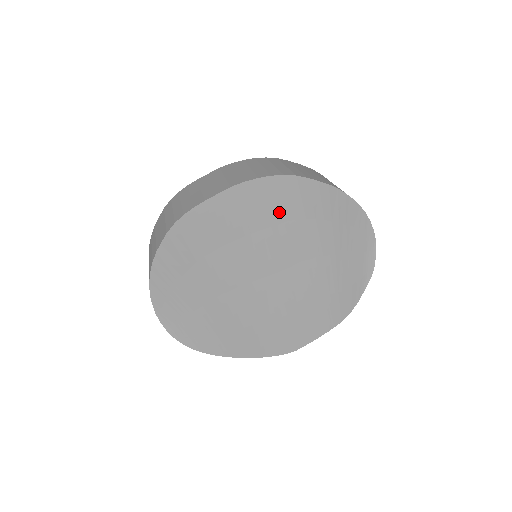
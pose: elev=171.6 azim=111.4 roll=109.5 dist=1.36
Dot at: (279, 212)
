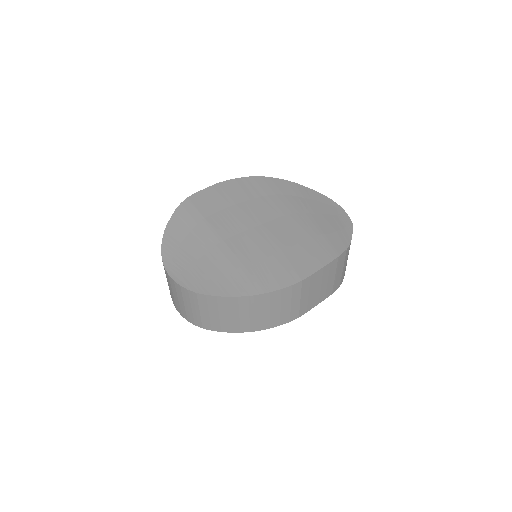
Dot at: (254, 192)
